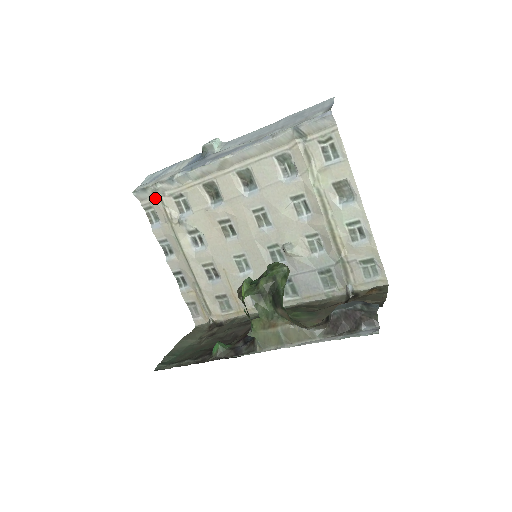
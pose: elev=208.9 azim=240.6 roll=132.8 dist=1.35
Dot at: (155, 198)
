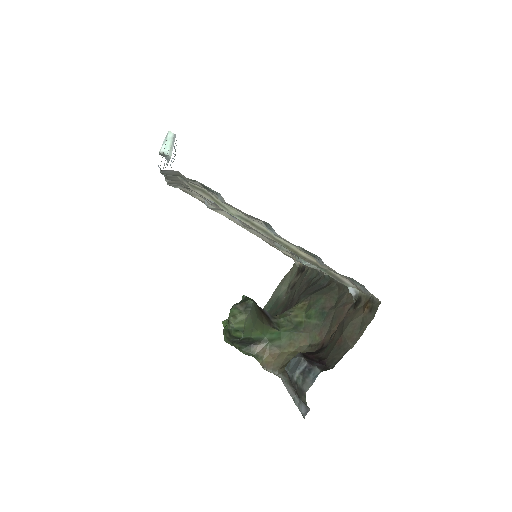
Dot at: (181, 189)
